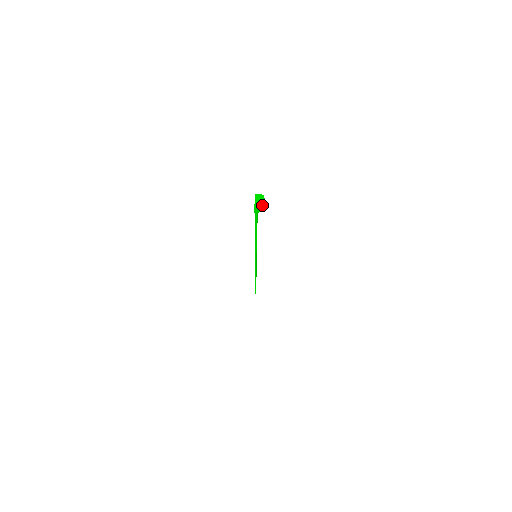
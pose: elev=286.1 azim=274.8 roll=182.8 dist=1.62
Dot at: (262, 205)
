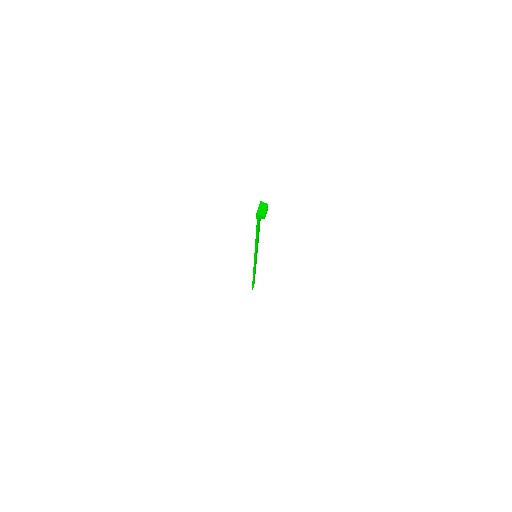
Dot at: (264, 213)
